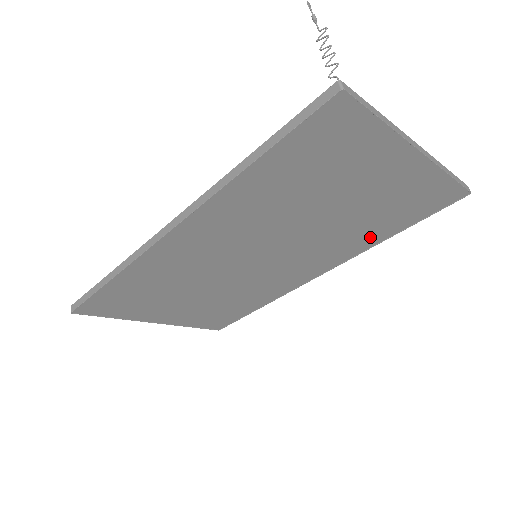
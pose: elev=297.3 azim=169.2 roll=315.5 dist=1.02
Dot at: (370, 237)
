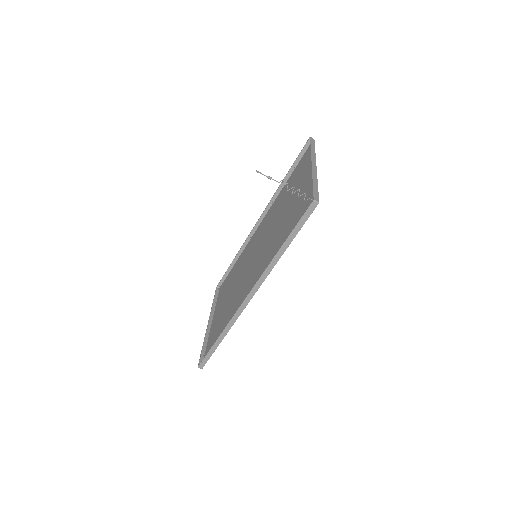
Dot at: (283, 193)
